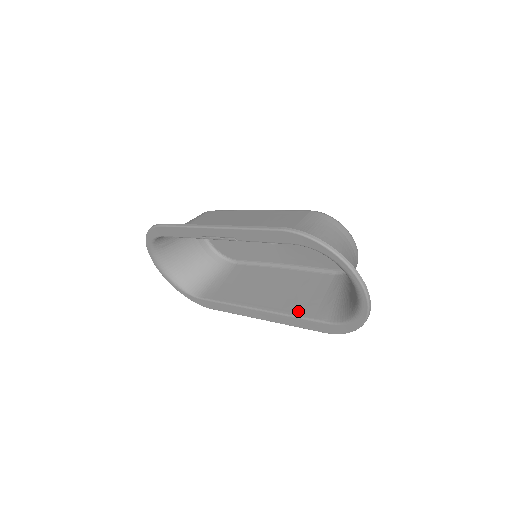
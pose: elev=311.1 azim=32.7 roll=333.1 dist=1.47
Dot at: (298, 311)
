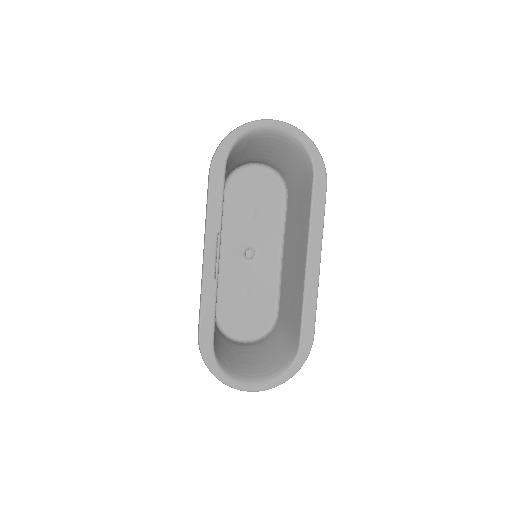
Dot at: (307, 213)
